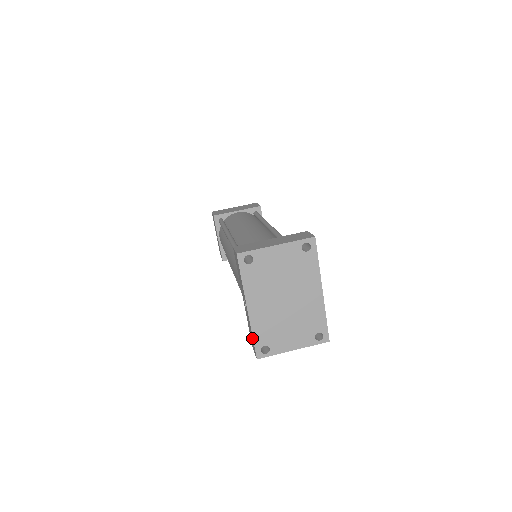
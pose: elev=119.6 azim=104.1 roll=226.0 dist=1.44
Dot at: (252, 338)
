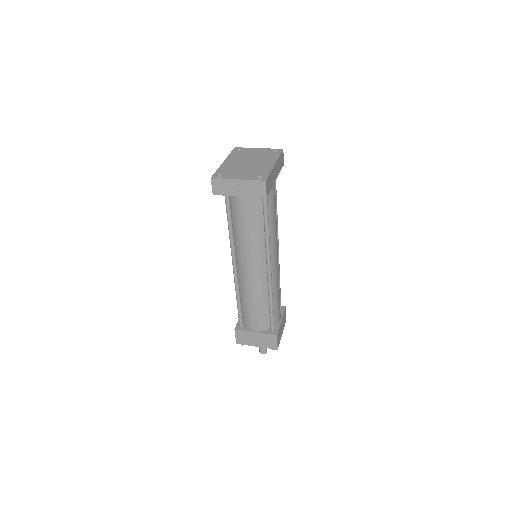
Dot at: occluded
